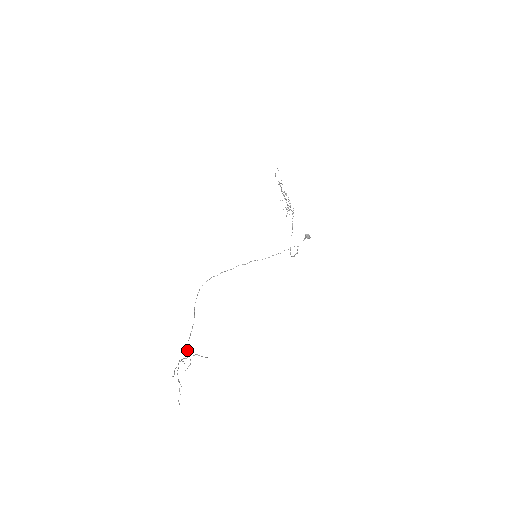
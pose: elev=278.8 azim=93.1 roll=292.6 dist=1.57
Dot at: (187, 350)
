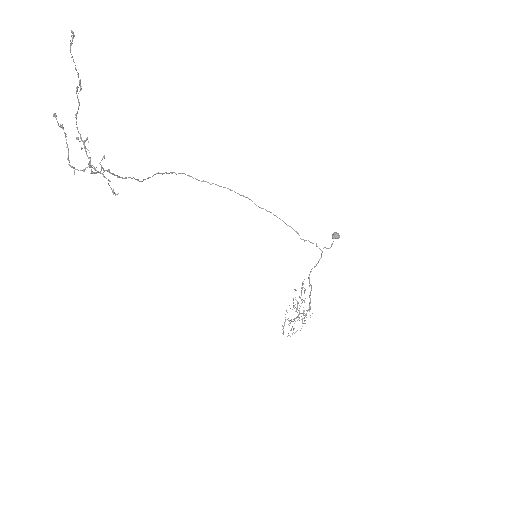
Dot at: (104, 156)
